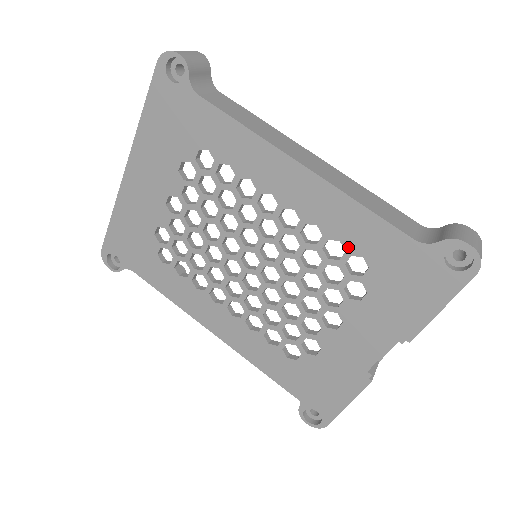
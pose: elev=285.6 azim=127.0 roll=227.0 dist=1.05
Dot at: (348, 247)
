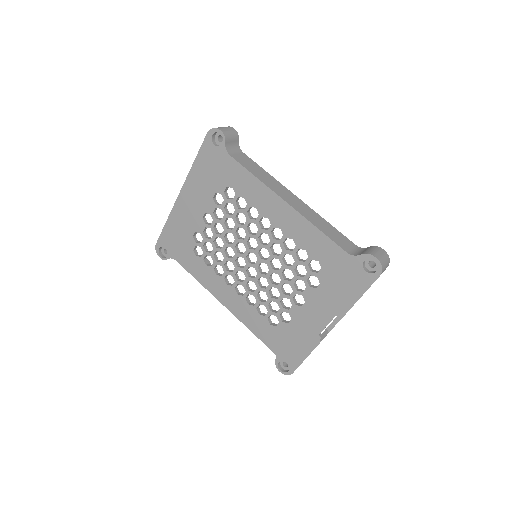
Dot at: (310, 254)
